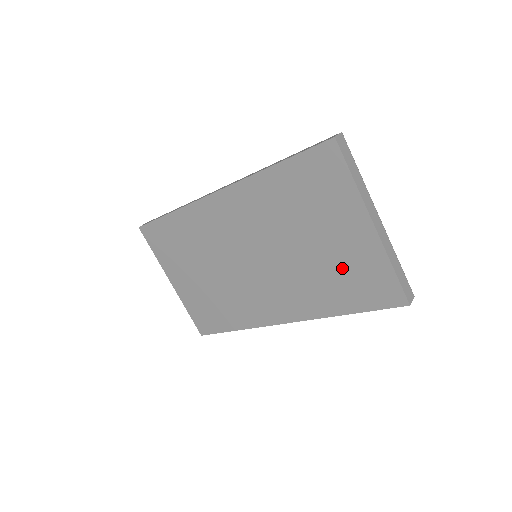
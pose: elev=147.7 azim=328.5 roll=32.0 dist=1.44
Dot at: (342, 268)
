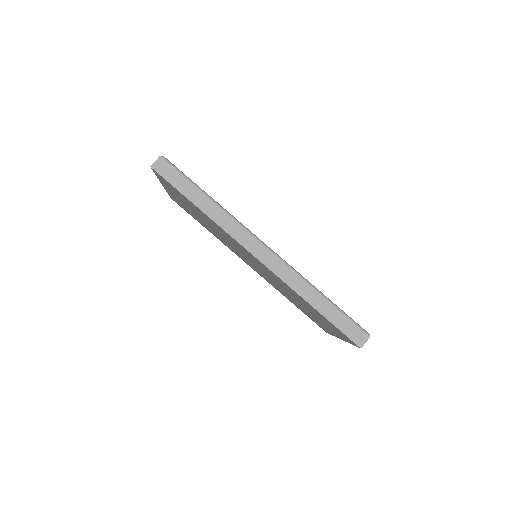
Dot at: occluded
